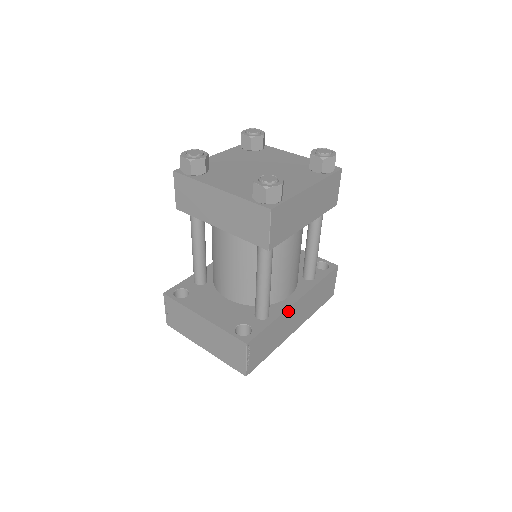
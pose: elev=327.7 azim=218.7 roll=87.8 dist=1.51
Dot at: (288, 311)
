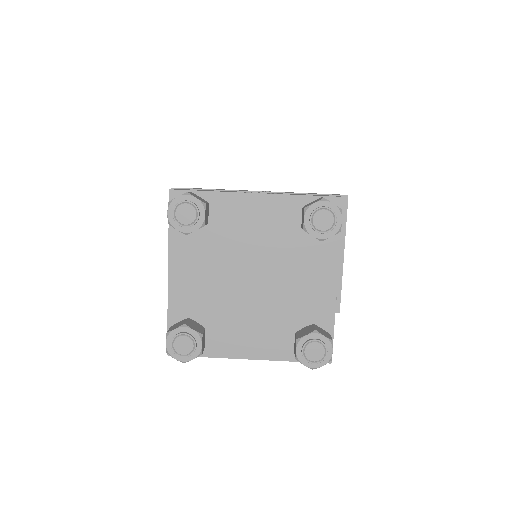
Dot at: occluded
